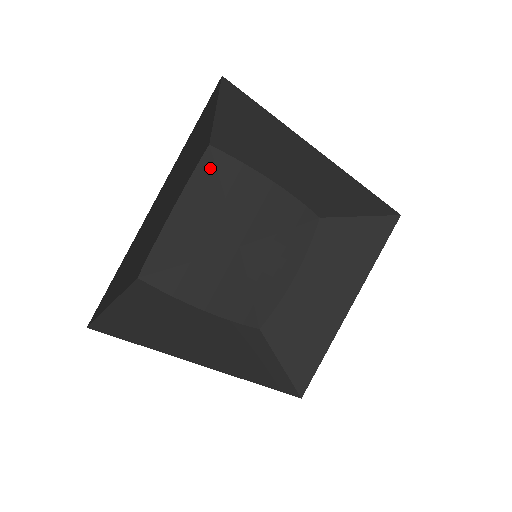
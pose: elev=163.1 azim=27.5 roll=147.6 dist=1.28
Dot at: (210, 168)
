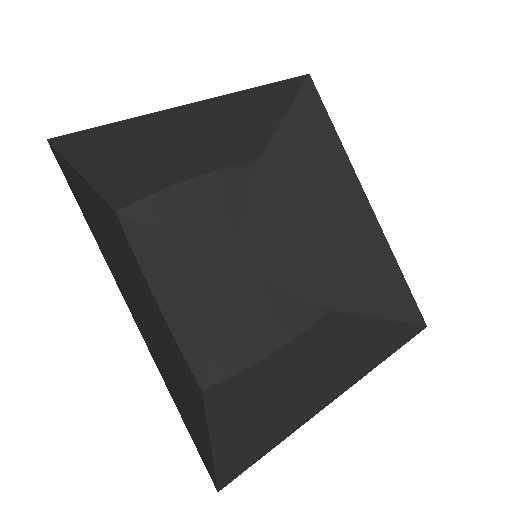
Dot at: (249, 176)
